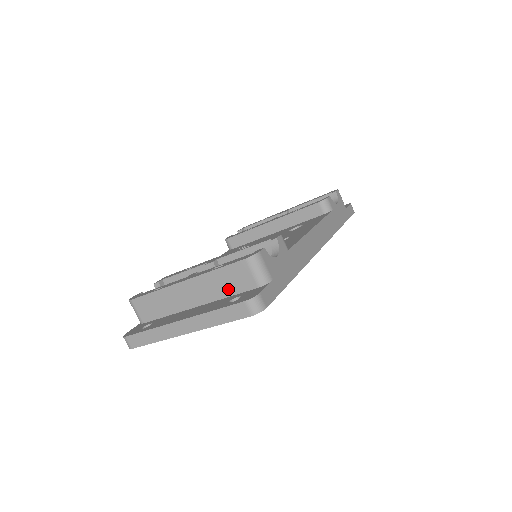
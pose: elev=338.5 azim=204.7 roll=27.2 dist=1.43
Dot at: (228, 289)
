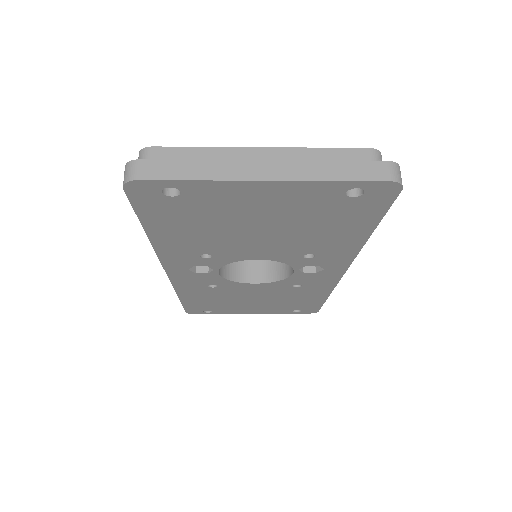
Dot at: occluded
